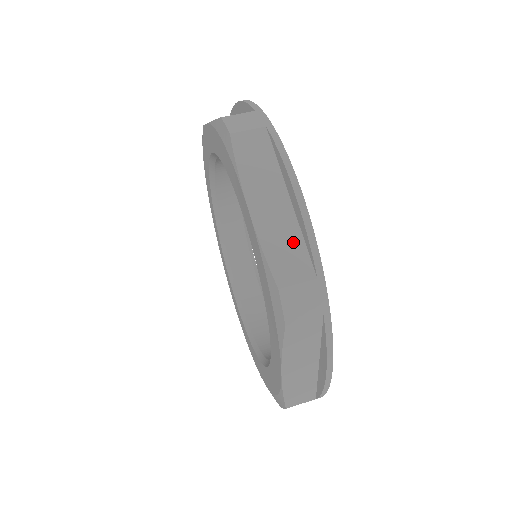
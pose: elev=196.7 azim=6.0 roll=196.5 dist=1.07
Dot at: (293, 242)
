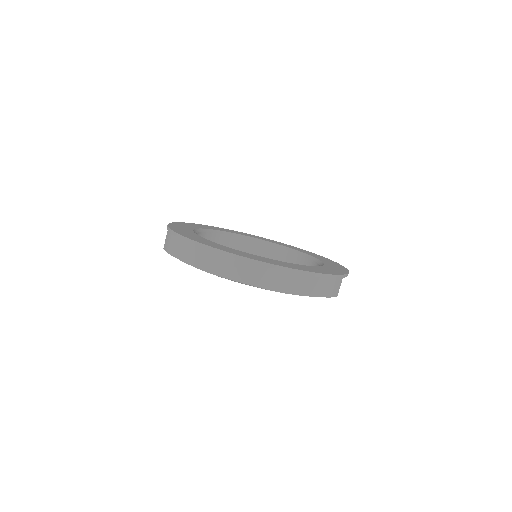
Dot at: (316, 281)
